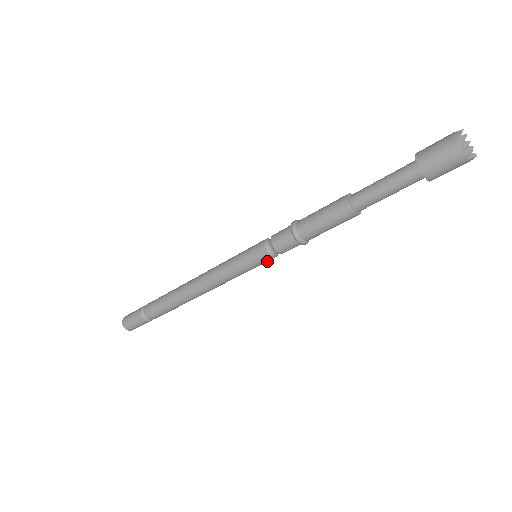
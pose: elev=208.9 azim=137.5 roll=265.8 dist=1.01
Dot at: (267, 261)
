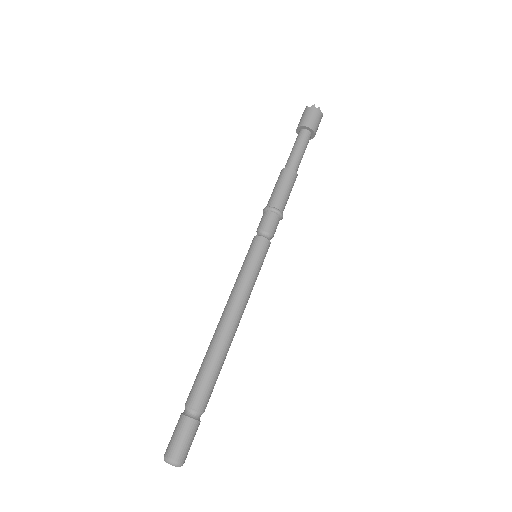
Dot at: (264, 248)
